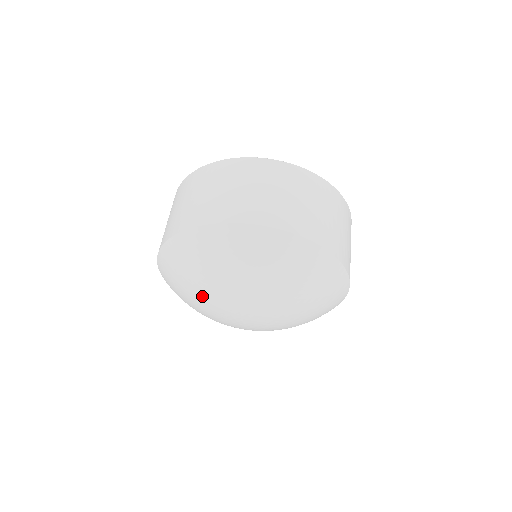
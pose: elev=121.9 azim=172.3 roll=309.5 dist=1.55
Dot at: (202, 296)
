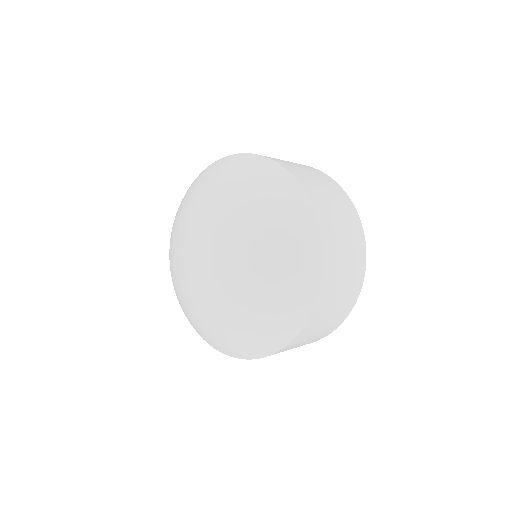
Dot at: (179, 278)
